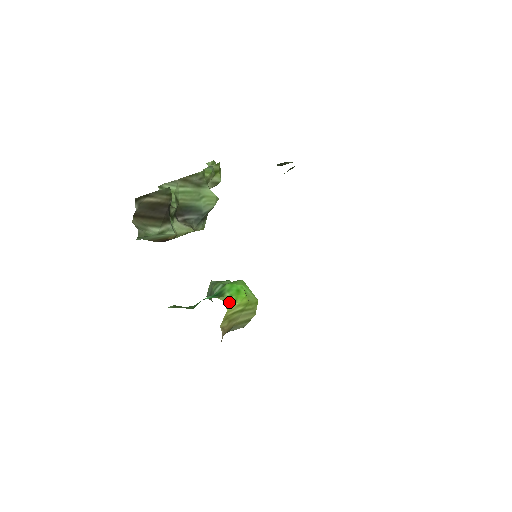
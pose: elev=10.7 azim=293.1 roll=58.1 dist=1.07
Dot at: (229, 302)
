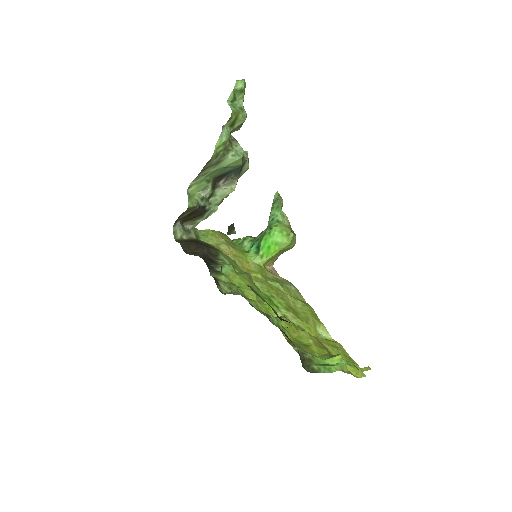
Dot at: (262, 260)
